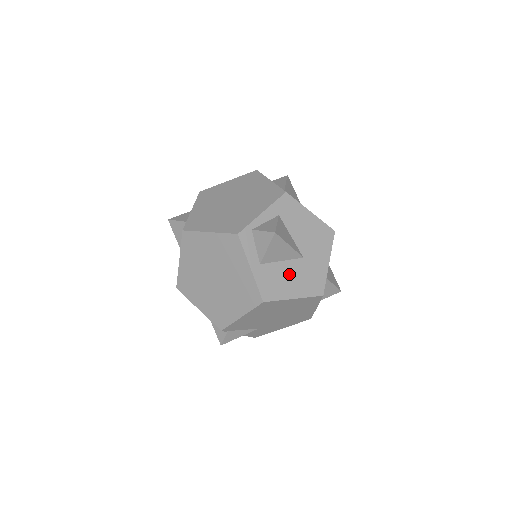
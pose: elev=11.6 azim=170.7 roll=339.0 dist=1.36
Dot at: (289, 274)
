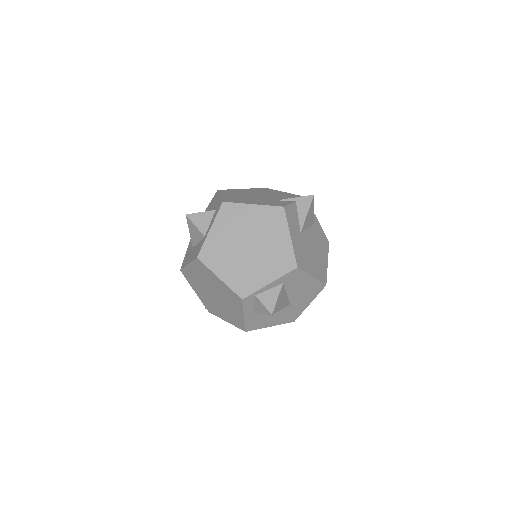
Dot at: (273, 315)
